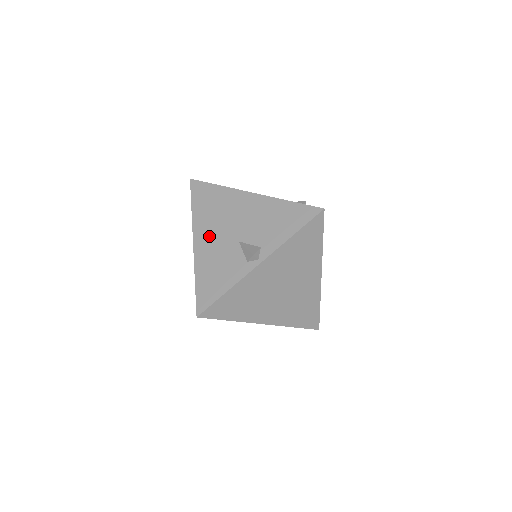
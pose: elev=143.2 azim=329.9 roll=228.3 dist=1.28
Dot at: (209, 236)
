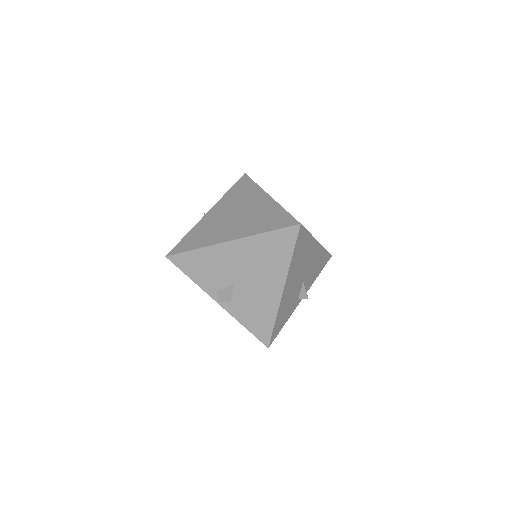
Dot at: occluded
